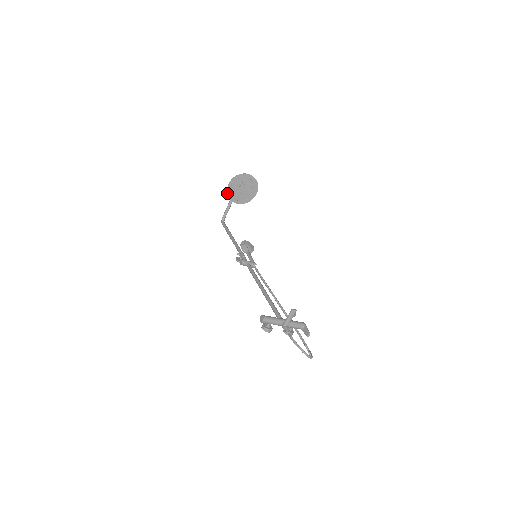
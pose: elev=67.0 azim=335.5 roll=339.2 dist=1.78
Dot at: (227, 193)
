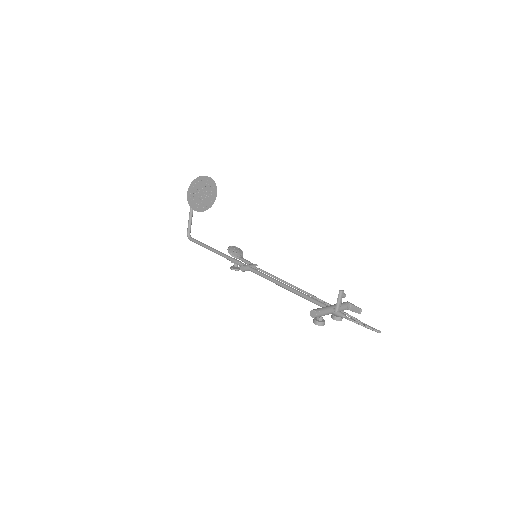
Dot at: occluded
